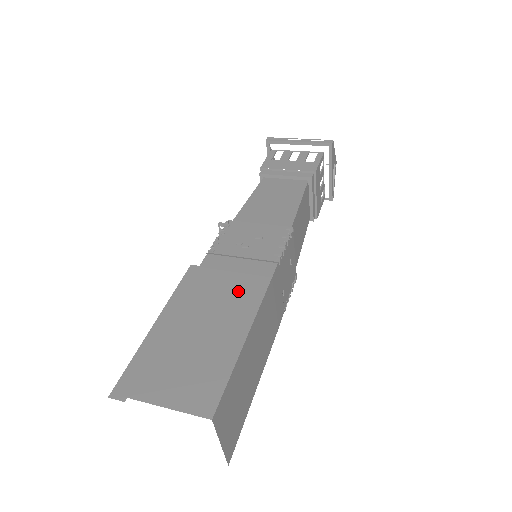
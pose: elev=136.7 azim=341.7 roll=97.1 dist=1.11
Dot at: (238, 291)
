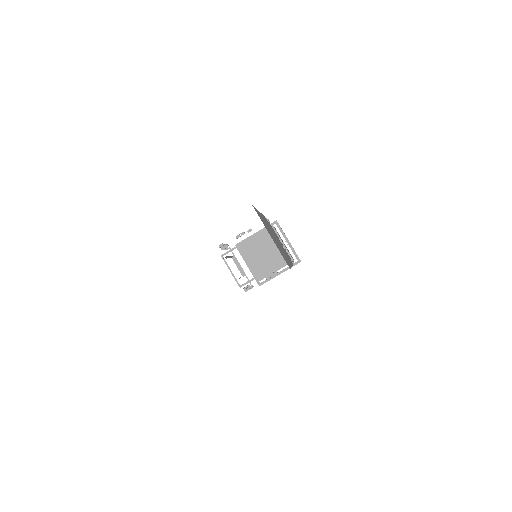
Dot at: occluded
